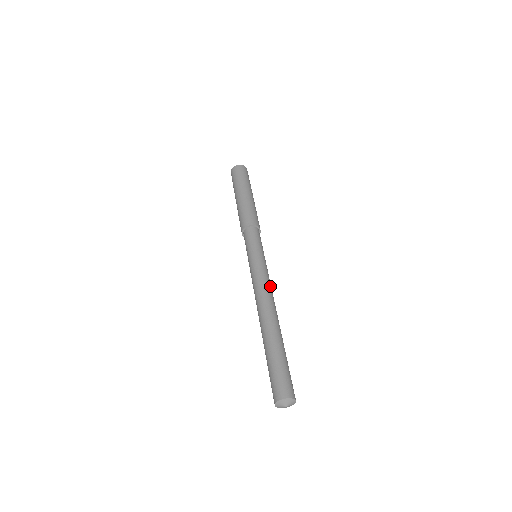
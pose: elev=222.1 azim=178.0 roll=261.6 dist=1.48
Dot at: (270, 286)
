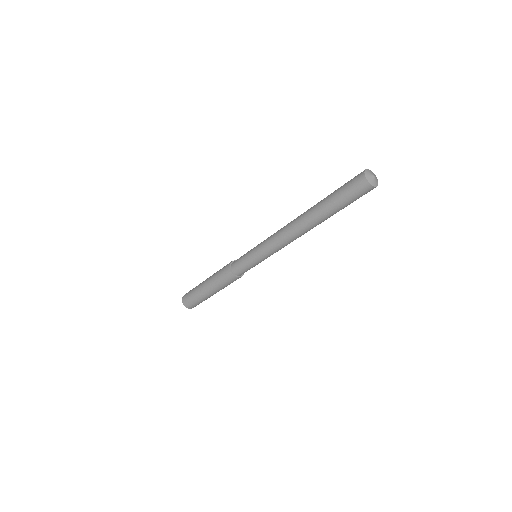
Dot at: occluded
